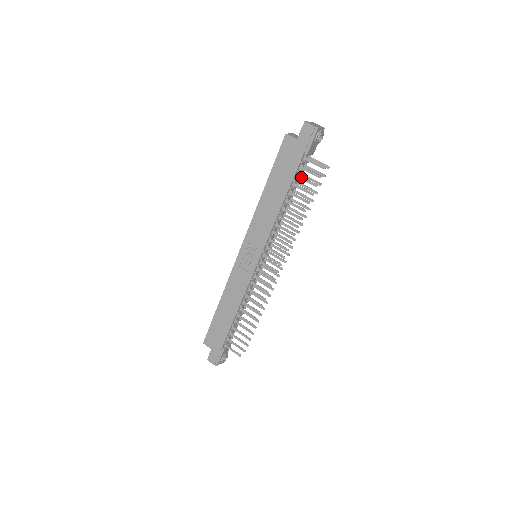
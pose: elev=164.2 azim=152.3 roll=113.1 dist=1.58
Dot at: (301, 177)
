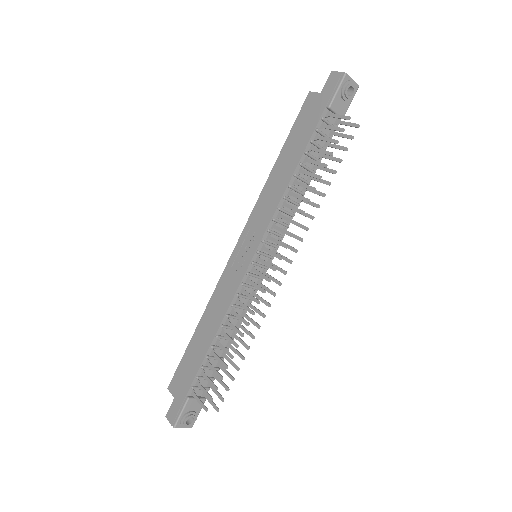
Dot at: (321, 137)
